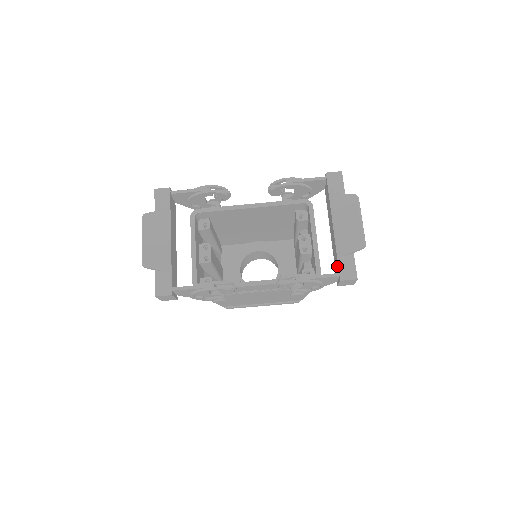
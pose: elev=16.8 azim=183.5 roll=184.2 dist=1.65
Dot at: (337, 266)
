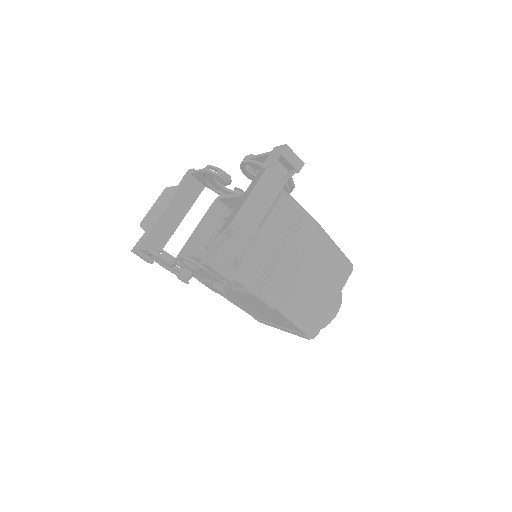
Dot at: occluded
